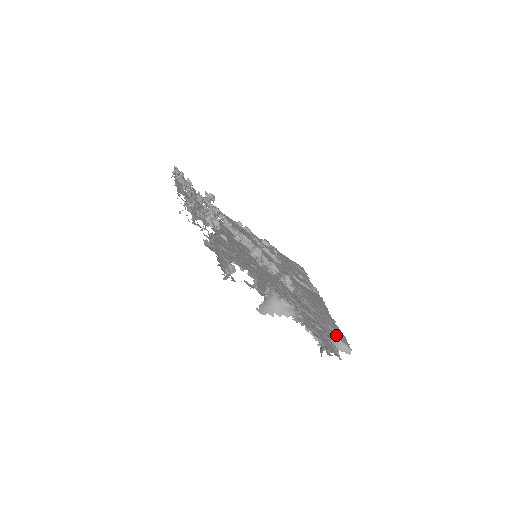
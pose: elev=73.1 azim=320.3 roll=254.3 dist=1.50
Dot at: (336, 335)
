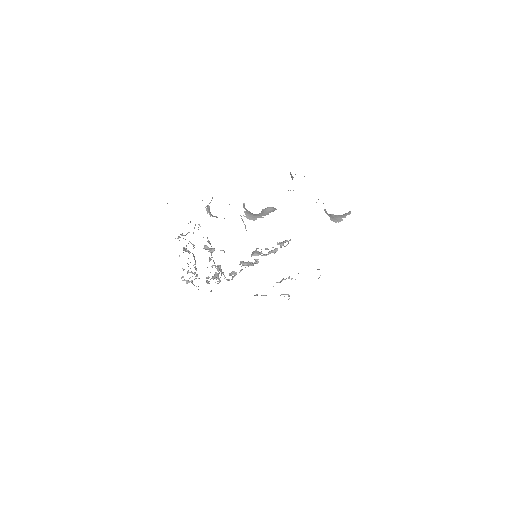
Dot at: occluded
